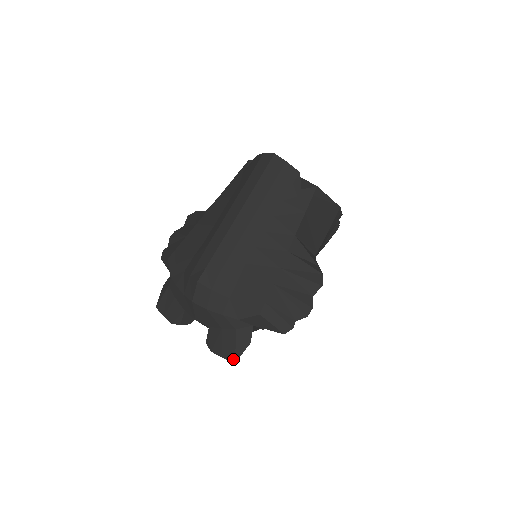
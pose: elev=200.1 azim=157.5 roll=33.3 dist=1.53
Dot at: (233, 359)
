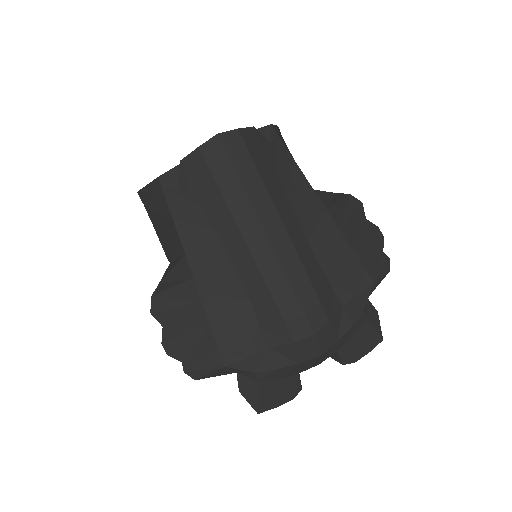
Dot at: (380, 340)
